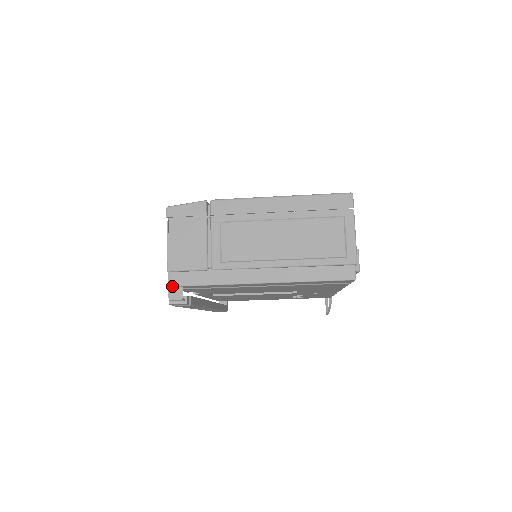
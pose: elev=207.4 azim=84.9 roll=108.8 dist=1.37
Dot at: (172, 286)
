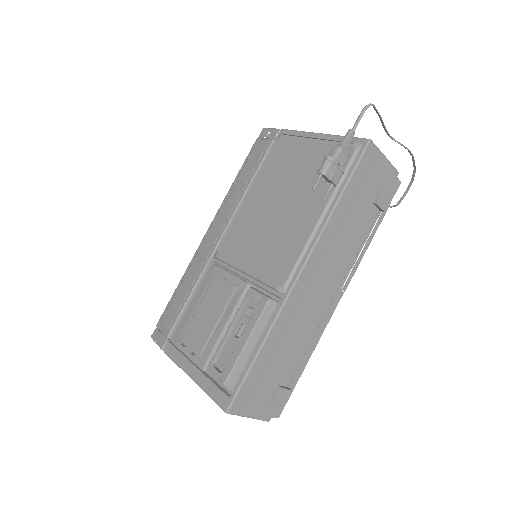
Dot at: occluded
